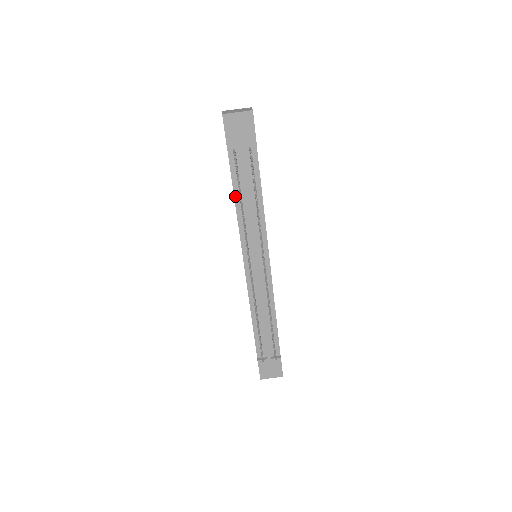
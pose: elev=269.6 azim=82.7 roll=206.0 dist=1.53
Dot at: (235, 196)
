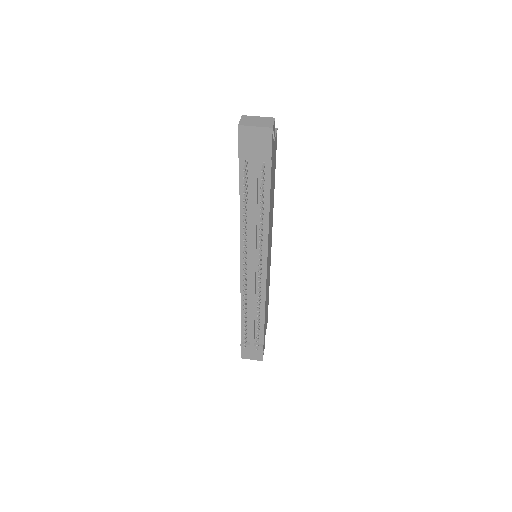
Dot at: (241, 204)
